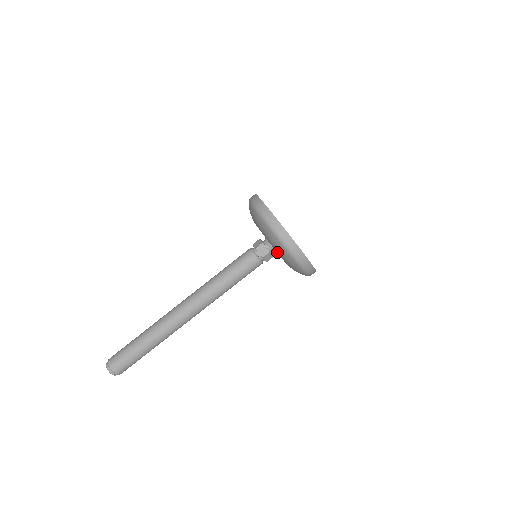
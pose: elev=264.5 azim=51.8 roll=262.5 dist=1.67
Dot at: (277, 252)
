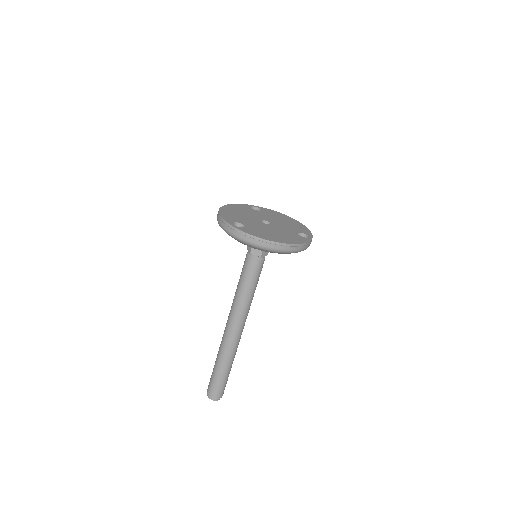
Dot at: occluded
